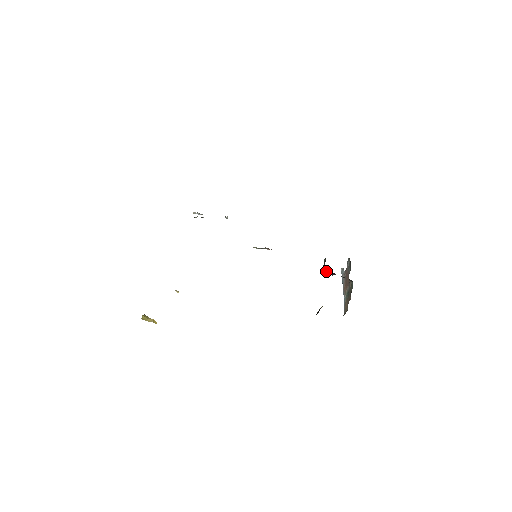
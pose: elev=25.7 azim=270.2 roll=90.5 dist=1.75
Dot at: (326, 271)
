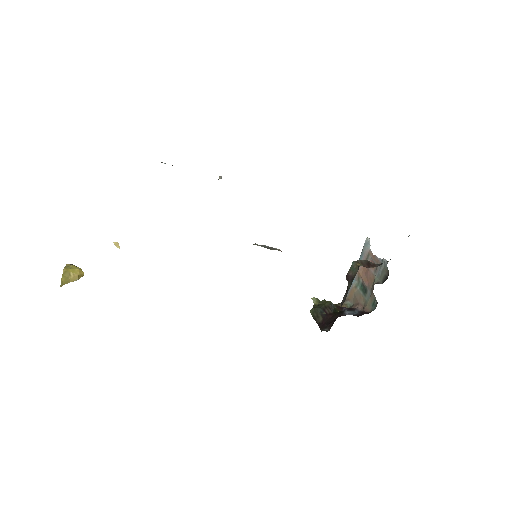
Dot at: (349, 281)
